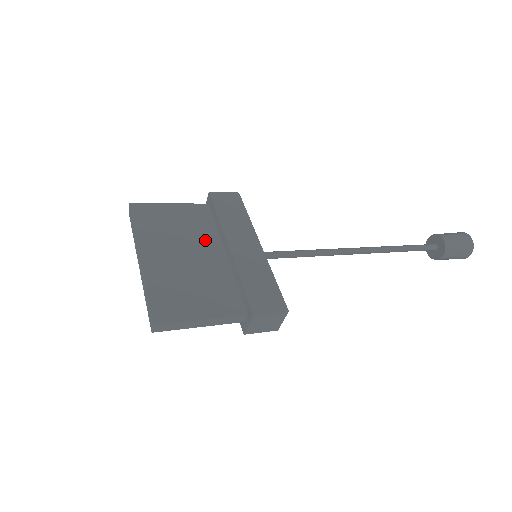
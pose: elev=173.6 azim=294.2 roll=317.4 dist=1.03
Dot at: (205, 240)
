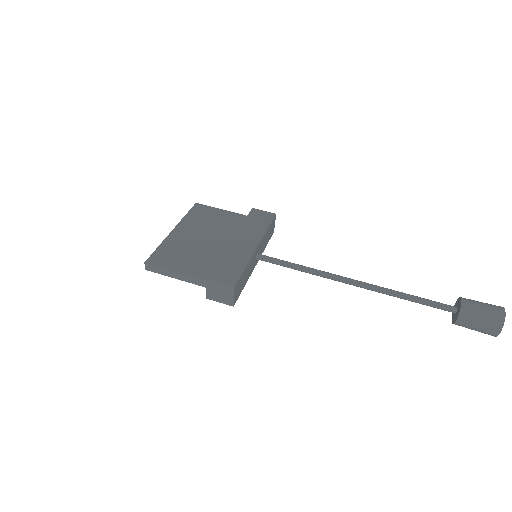
Dot at: (224, 234)
